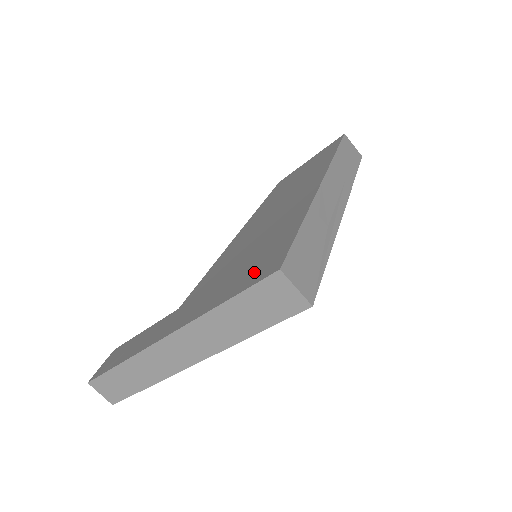
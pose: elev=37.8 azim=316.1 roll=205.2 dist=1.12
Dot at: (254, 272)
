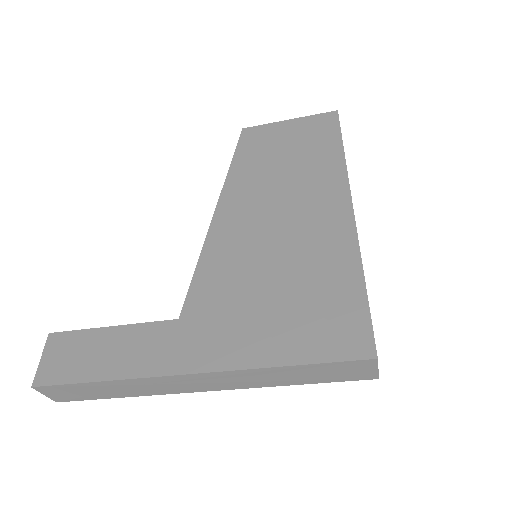
Dot at: (324, 334)
